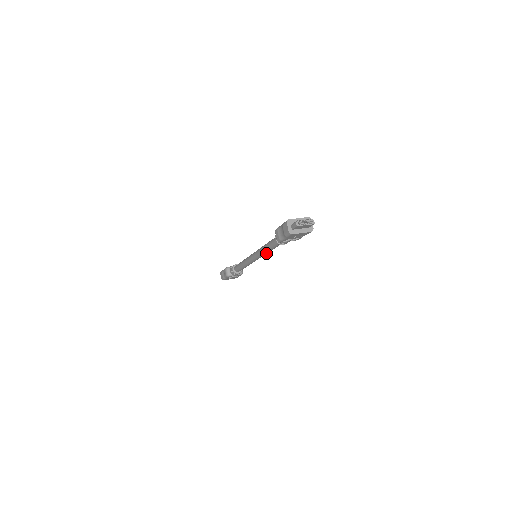
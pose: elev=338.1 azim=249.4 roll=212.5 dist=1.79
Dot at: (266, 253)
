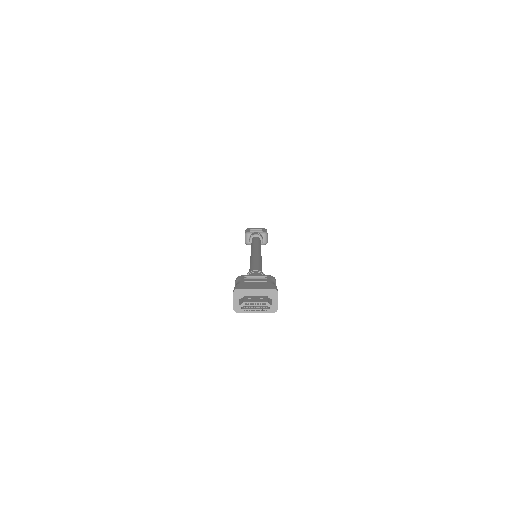
Dot at: occluded
